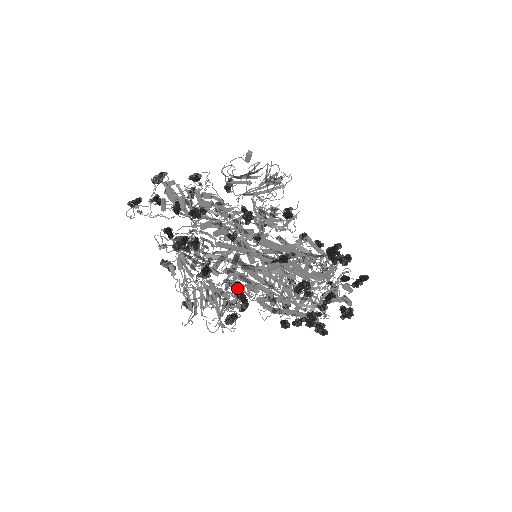
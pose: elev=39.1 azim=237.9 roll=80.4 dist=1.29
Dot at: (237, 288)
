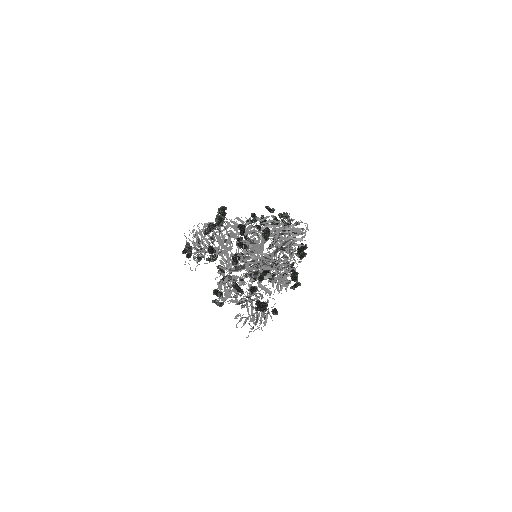
Dot at: occluded
